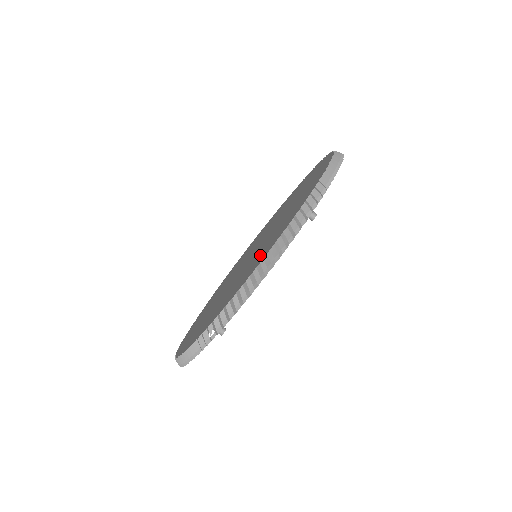
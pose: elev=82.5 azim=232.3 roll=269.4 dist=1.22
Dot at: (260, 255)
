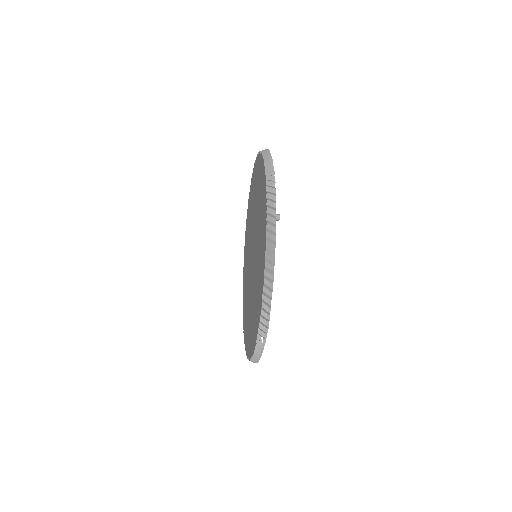
Dot at: (260, 270)
